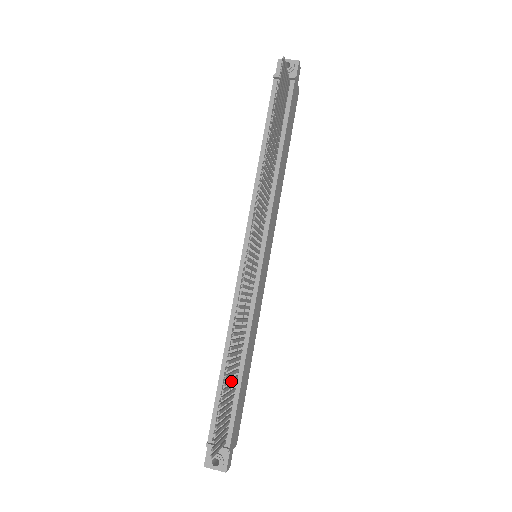
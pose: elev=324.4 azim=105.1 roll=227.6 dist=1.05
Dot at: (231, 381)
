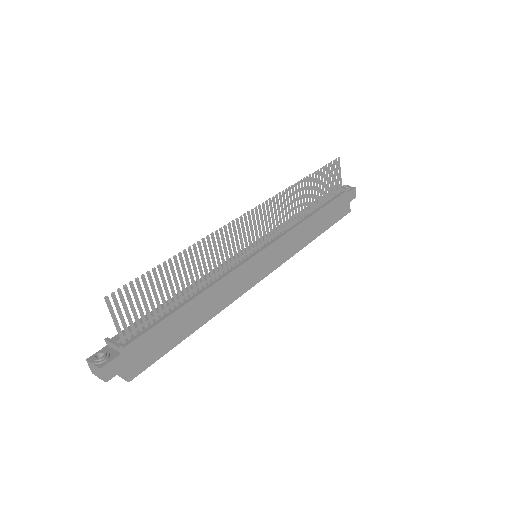
Dot at: (171, 285)
